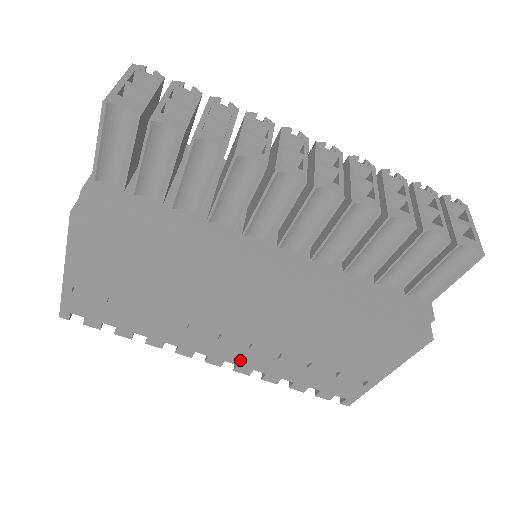
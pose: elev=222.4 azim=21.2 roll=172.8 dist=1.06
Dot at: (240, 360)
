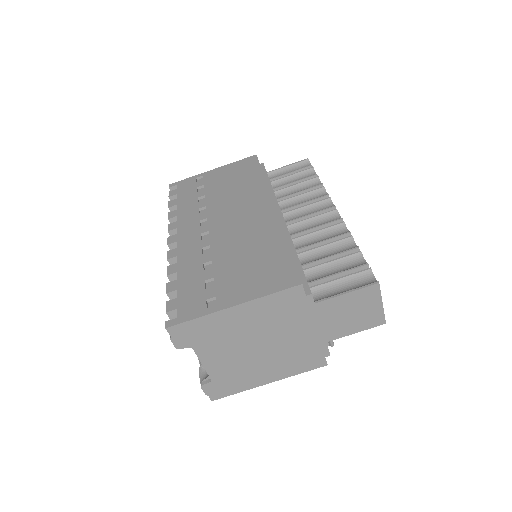
Dot at: (184, 245)
